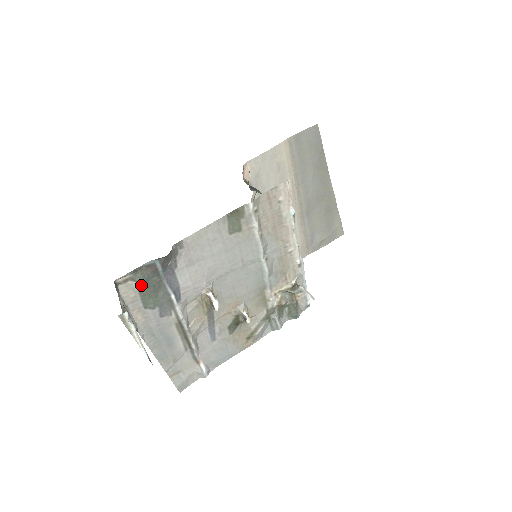
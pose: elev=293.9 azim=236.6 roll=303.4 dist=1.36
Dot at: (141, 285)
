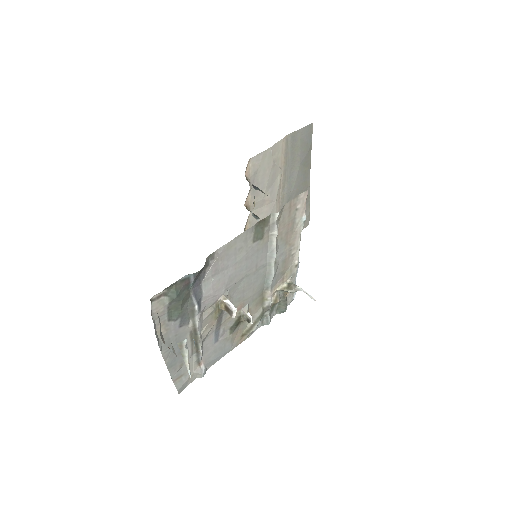
Dot at: (172, 300)
